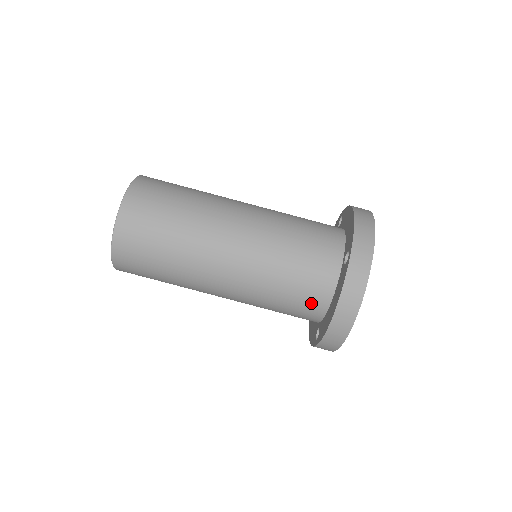
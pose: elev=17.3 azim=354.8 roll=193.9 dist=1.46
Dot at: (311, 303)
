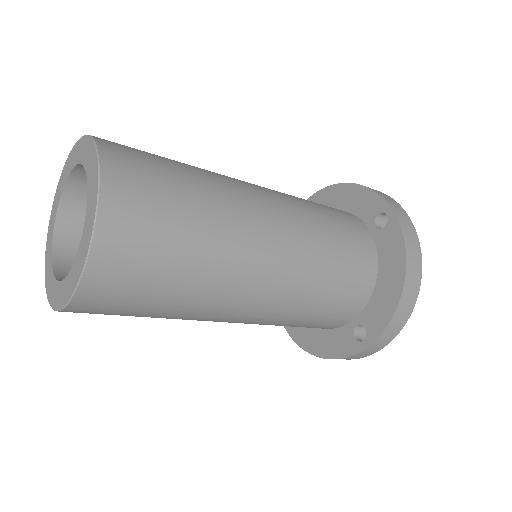
Dot at: (359, 286)
